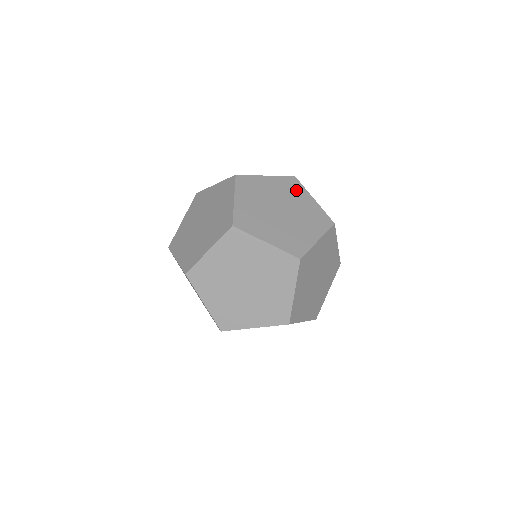
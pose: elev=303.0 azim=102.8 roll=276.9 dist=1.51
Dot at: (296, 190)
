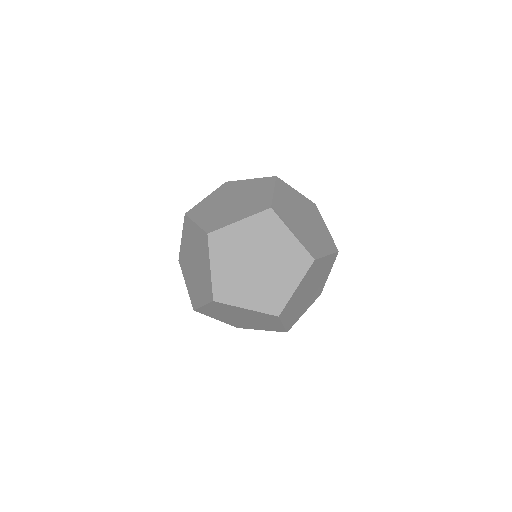
Dot at: (233, 186)
